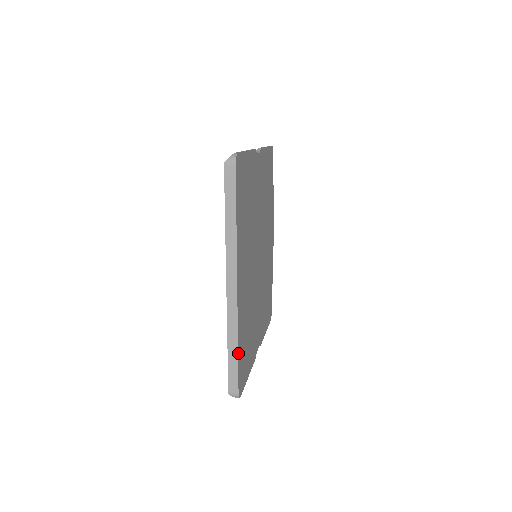
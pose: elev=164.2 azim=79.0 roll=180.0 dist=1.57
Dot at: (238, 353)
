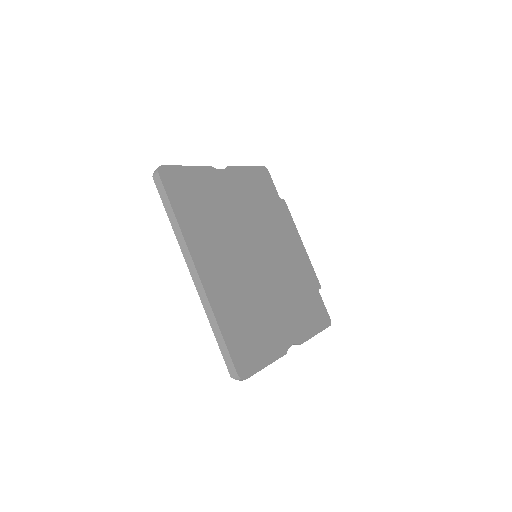
Dot at: (222, 333)
